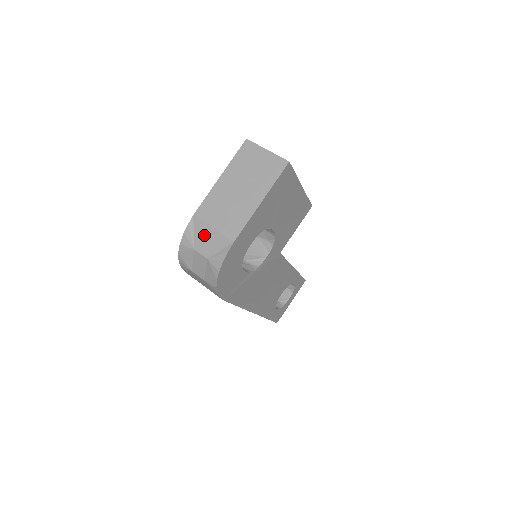
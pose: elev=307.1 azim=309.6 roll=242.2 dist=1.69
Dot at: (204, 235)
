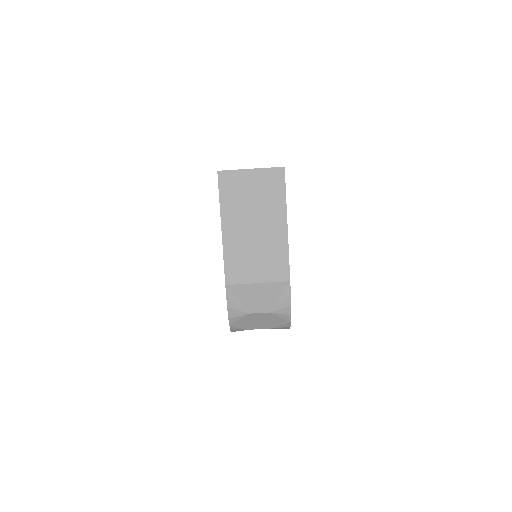
Dot at: (252, 295)
